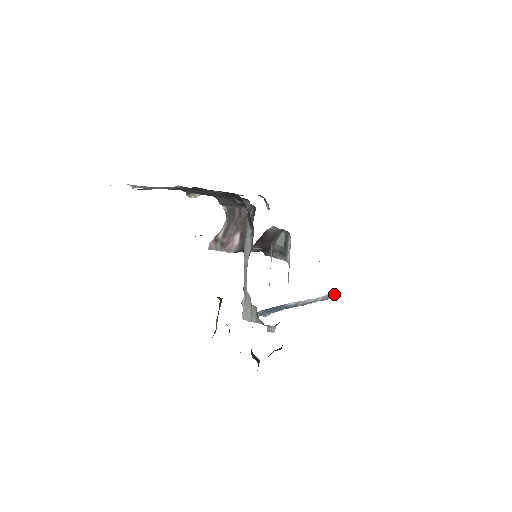
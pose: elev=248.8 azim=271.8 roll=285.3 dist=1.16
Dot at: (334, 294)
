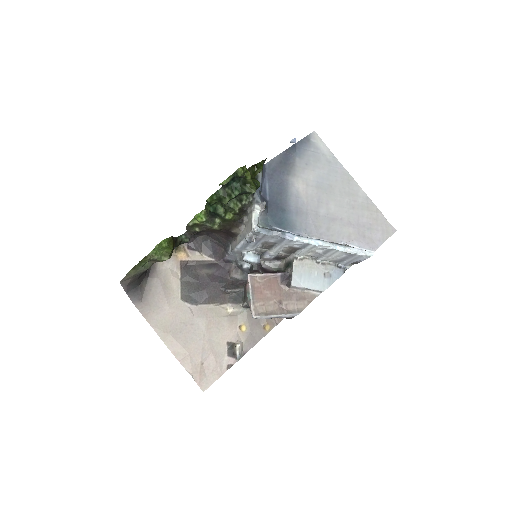
Dot at: (367, 251)
